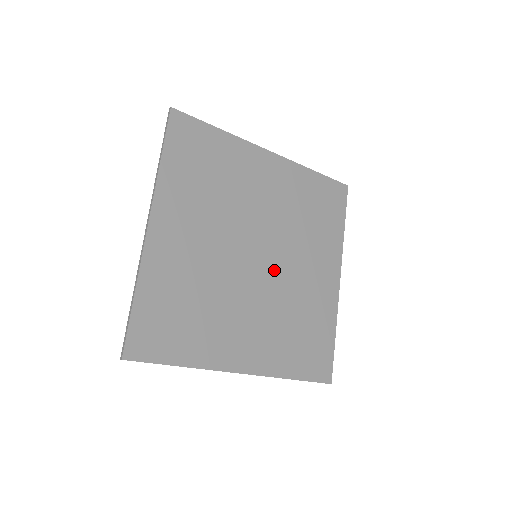
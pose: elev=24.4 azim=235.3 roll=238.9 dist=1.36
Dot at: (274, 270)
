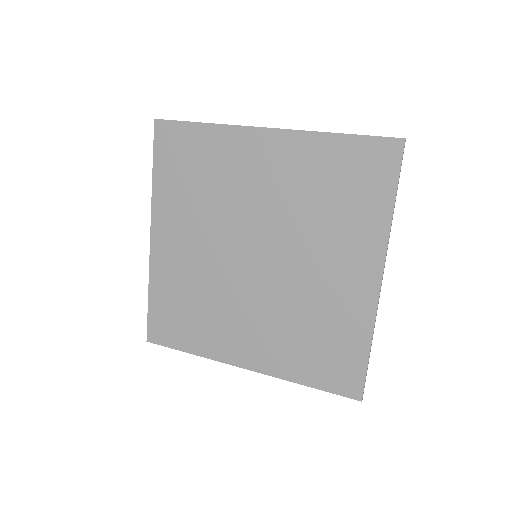
Dot at: (277, 271)
